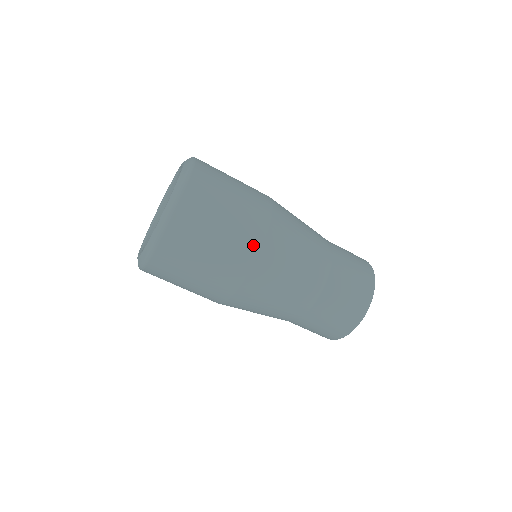
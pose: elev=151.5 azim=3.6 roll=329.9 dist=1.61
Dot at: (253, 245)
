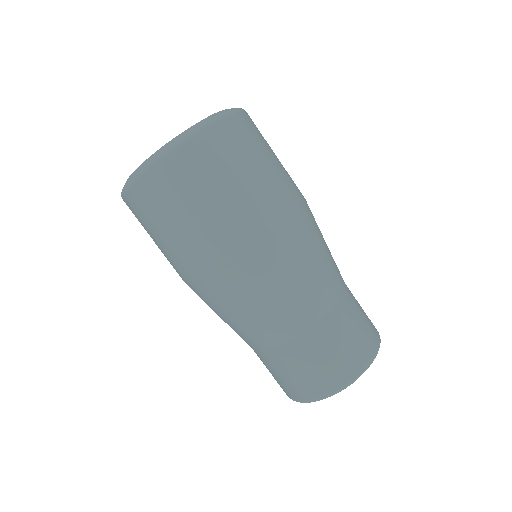
Dot at: (262, 223)
